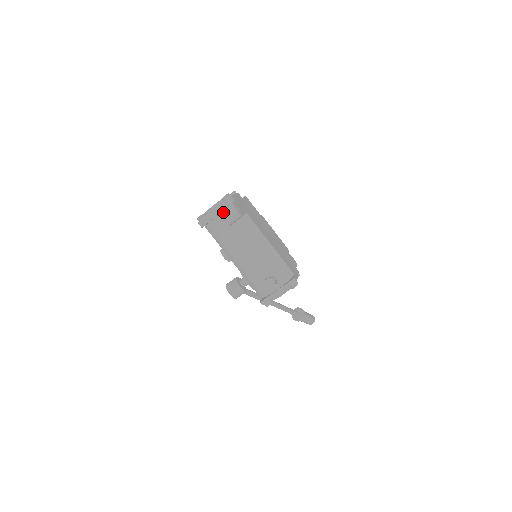
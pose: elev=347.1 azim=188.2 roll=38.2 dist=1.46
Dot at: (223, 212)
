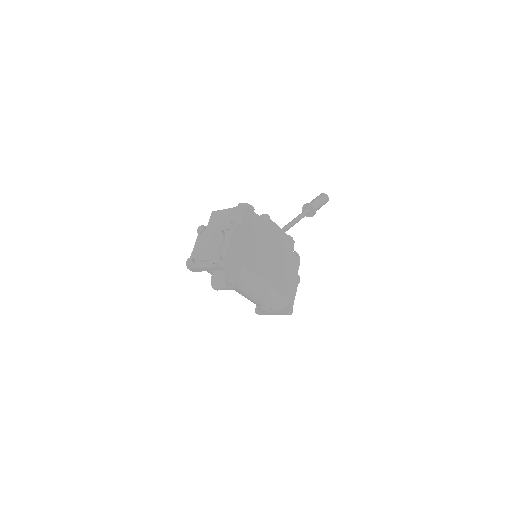
Dot at: (213, 283)
